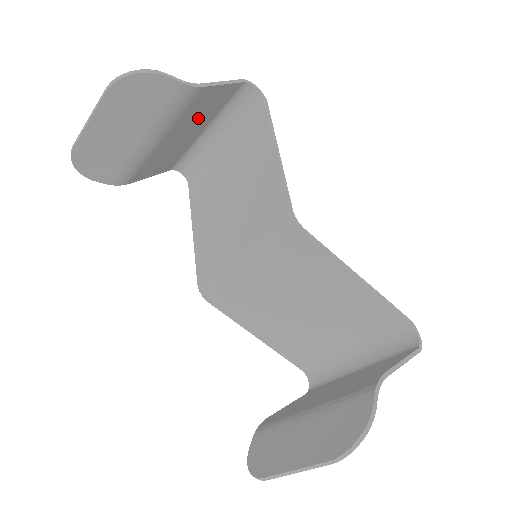
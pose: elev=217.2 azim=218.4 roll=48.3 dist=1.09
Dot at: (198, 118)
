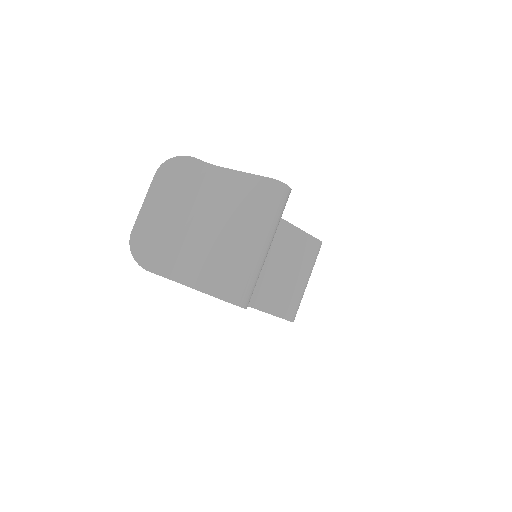
Dot at: occluded
